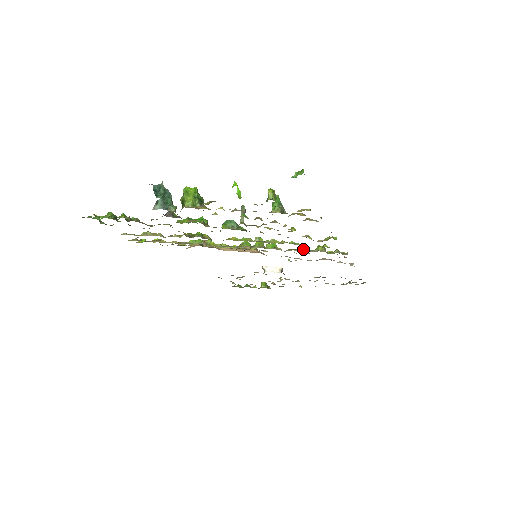
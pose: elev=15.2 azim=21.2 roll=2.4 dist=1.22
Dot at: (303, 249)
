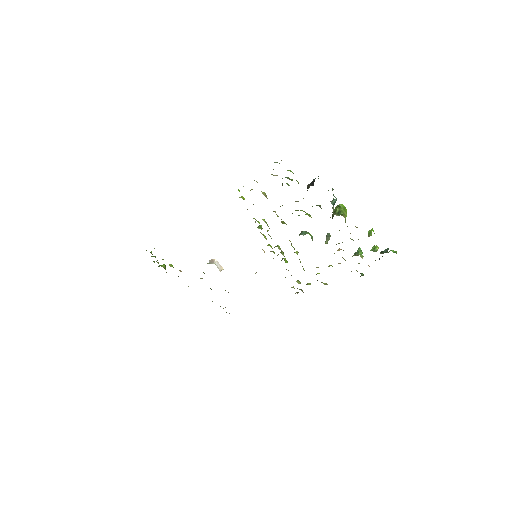
Dot at: occluded
